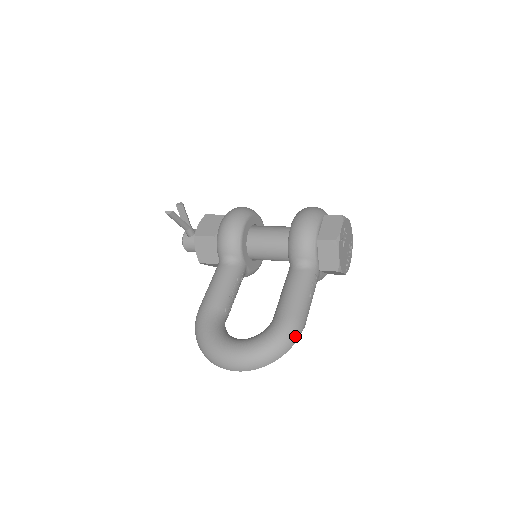
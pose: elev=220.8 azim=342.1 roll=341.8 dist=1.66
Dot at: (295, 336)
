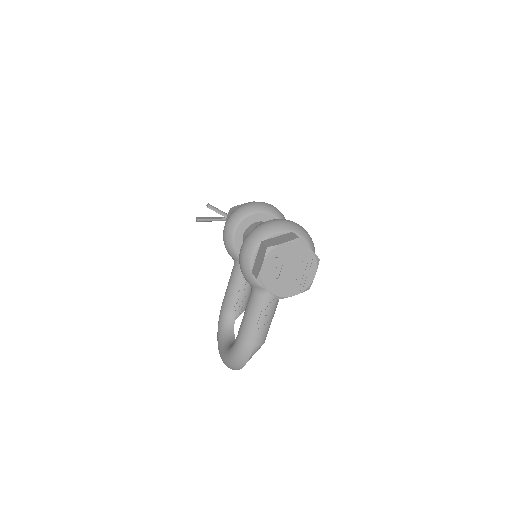
Dot at: (245, 356)
